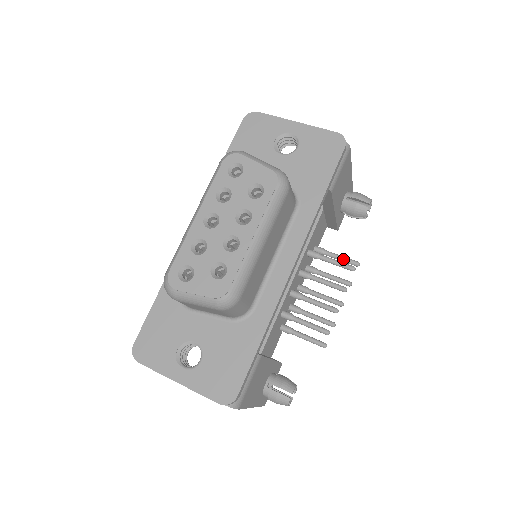
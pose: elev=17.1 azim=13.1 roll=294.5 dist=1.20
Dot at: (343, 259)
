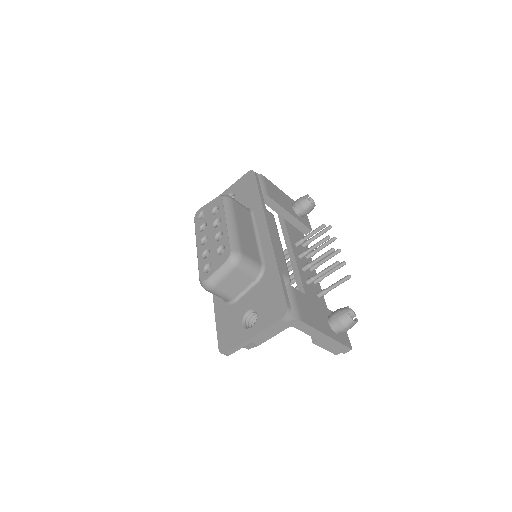
Dot at: (320, 233)
